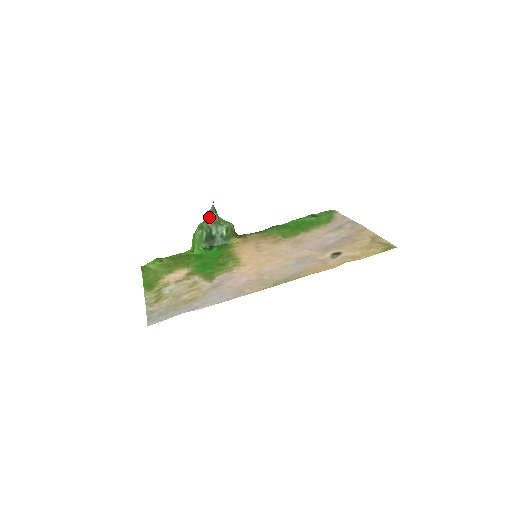
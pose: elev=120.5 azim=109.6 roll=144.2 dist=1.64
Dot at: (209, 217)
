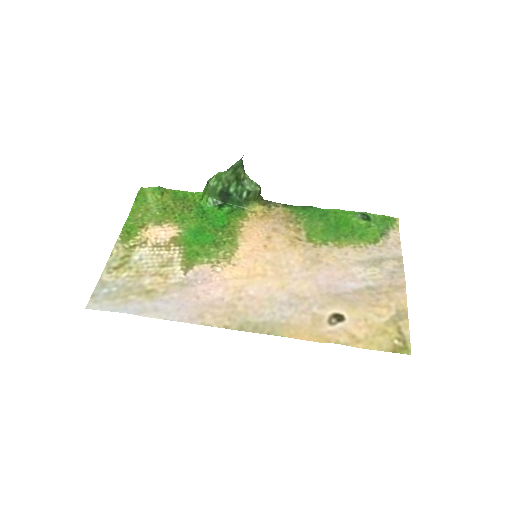
Dot at: (232, 170)
